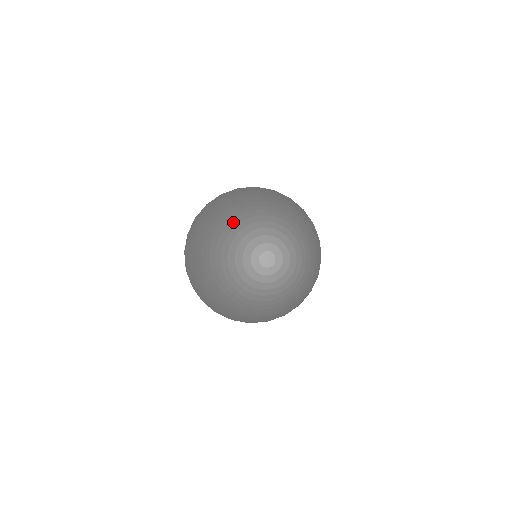
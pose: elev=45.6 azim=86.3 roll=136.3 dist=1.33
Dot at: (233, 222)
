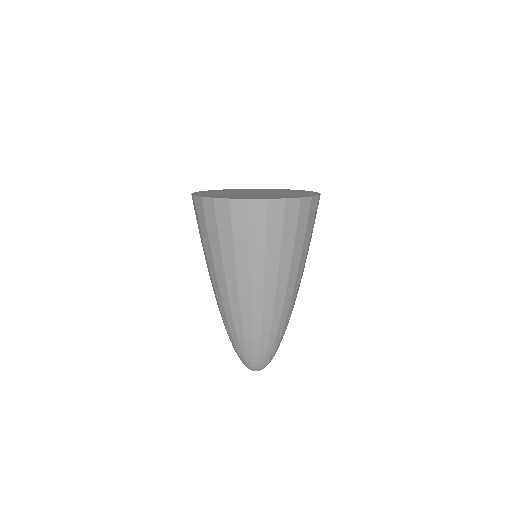
Dot at: (233, 345)
